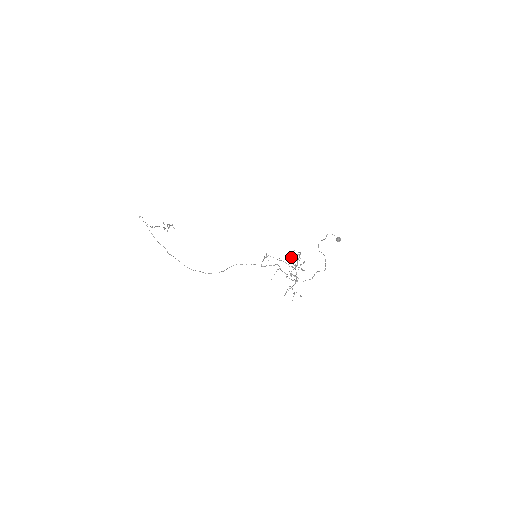
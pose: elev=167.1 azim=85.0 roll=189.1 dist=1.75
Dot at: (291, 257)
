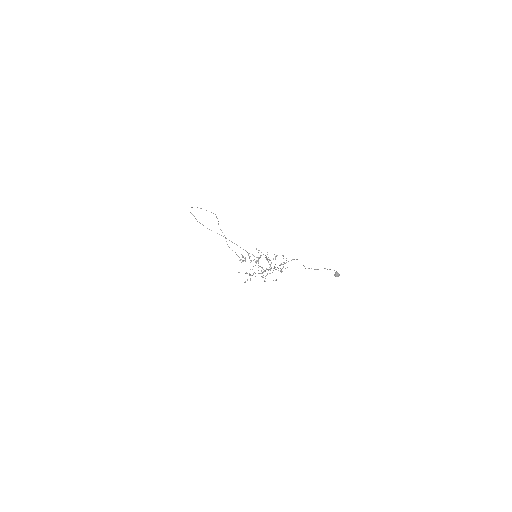
Dot at: occluded
